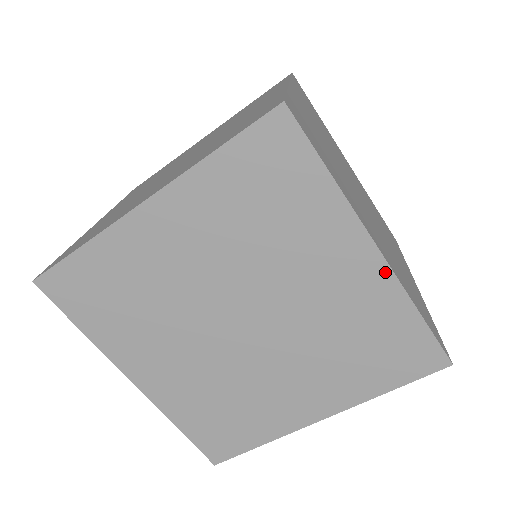
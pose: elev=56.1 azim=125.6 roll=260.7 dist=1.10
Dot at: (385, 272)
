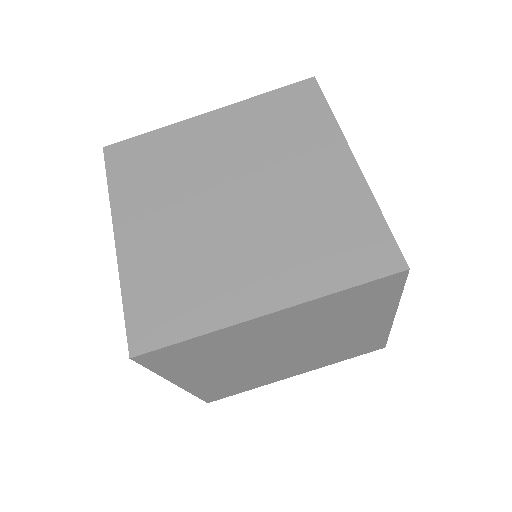
Dot at: (358, 176)
